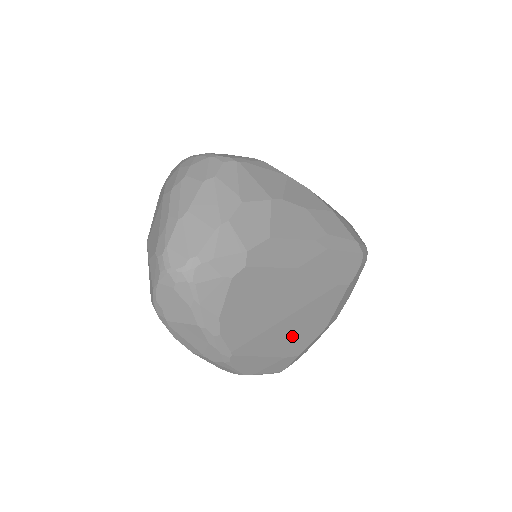
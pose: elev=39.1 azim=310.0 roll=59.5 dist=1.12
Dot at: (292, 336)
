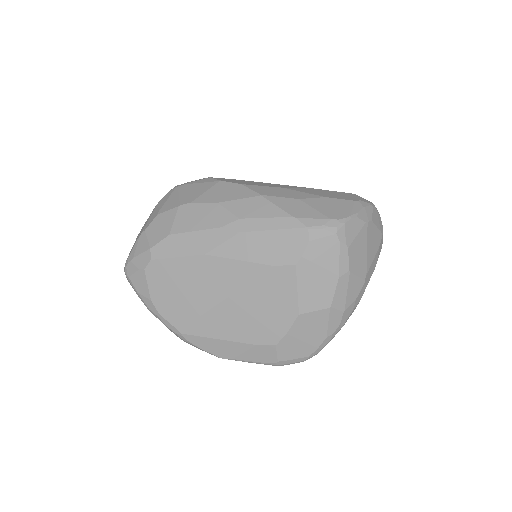
Dot at: (247, 321)
